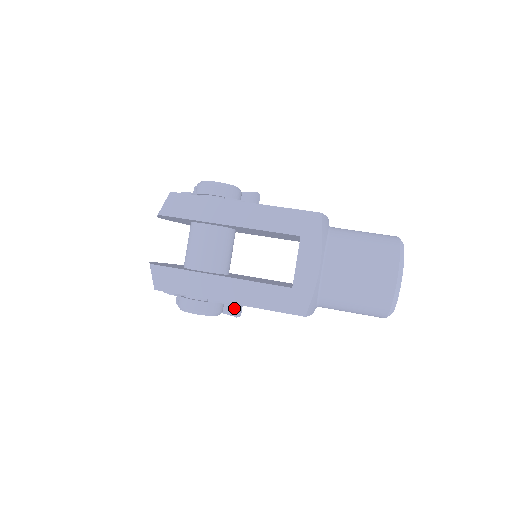
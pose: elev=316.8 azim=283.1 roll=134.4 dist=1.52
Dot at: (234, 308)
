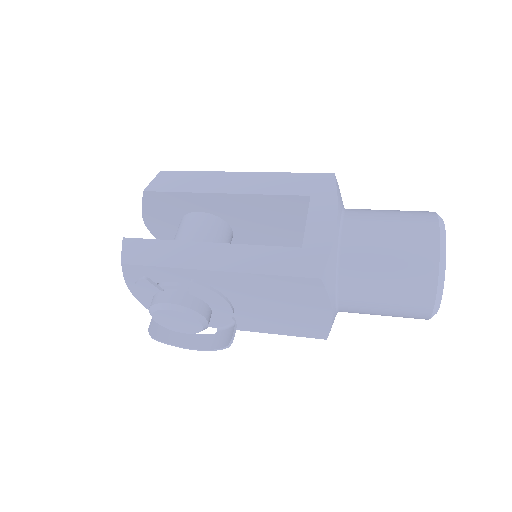
Dot at: (225, 337)
